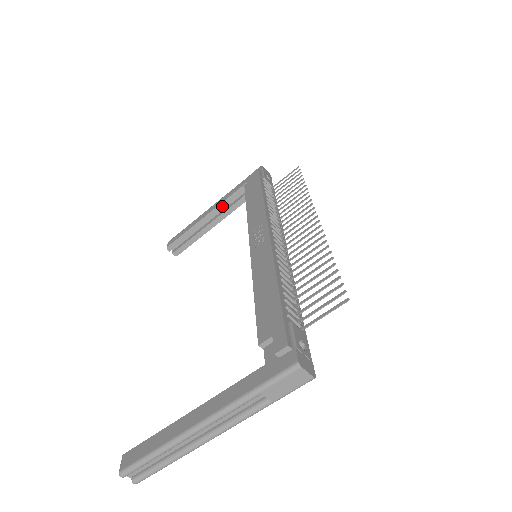
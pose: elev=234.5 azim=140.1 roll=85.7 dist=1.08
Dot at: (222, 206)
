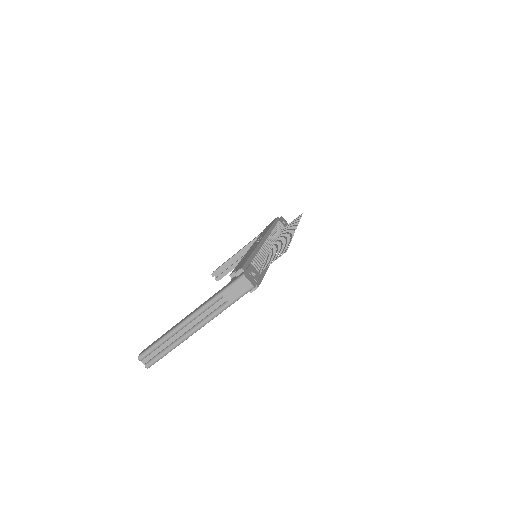
Dot at: (252, 244)
